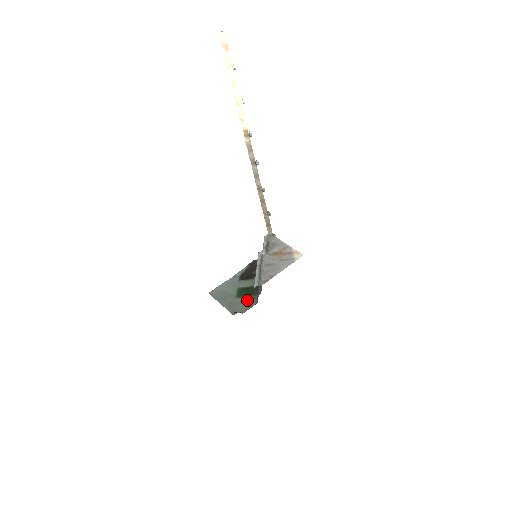
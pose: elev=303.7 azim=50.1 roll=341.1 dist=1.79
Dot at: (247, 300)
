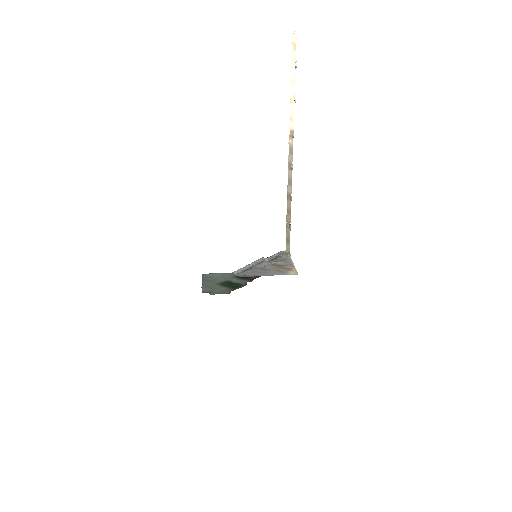
Dot at: (224, 289)
